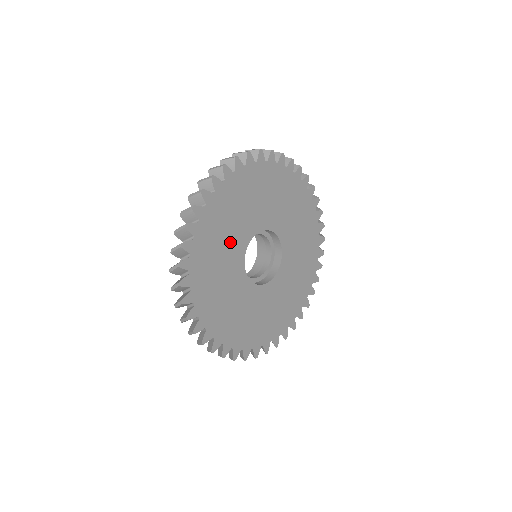
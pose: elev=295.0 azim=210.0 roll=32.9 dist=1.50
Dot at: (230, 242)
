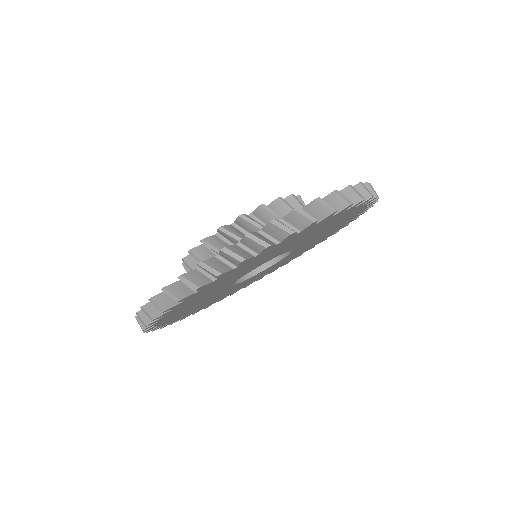
Dot at: (229, 280)
